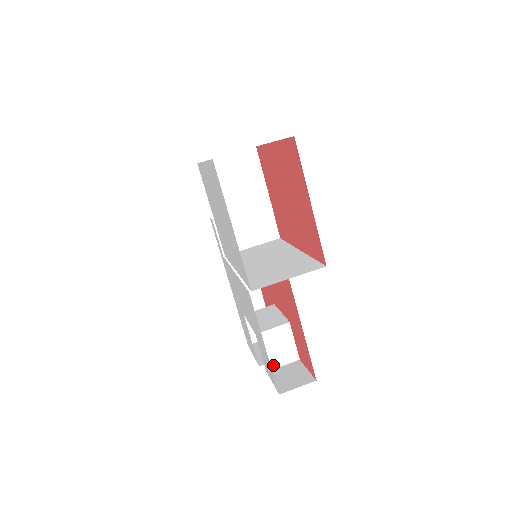
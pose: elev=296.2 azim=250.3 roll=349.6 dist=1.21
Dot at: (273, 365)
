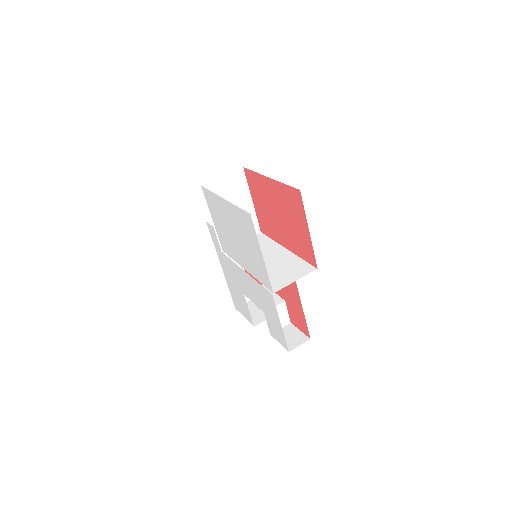
Dot at: occluded
